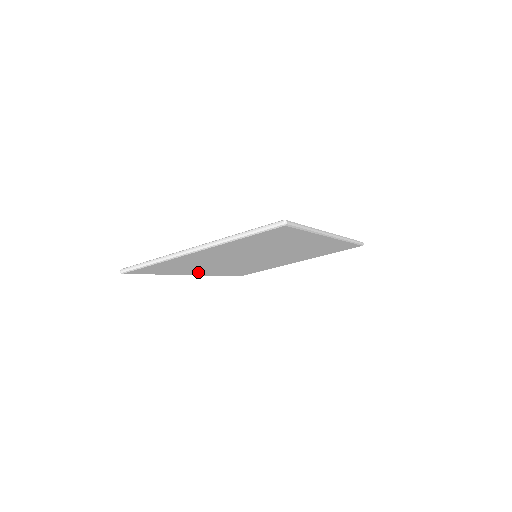
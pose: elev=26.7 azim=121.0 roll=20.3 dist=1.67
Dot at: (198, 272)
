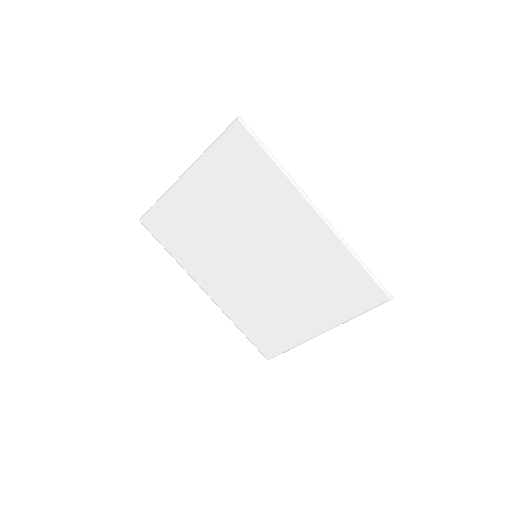
Dot at: (209, 282)
